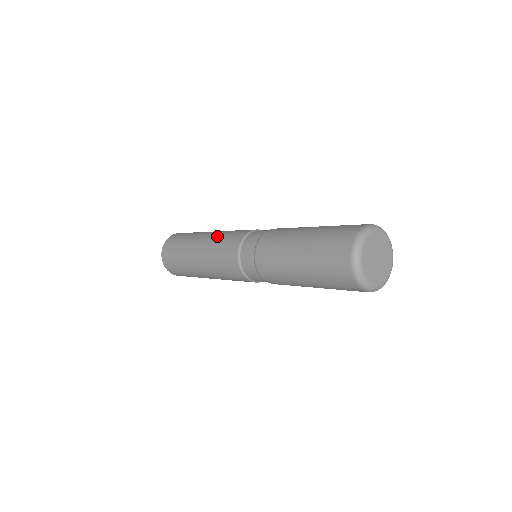
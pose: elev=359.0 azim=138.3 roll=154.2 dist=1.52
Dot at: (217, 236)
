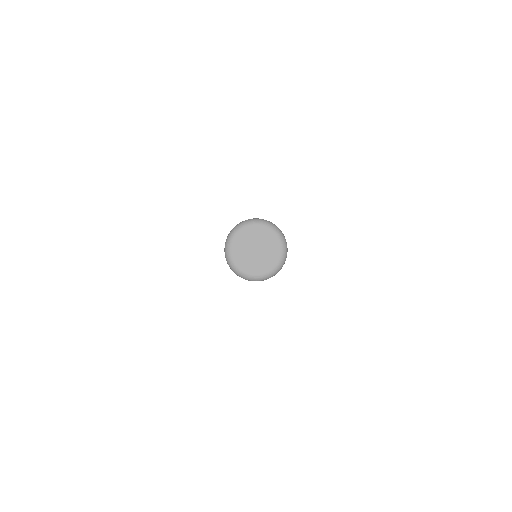
Dot at: occluded
